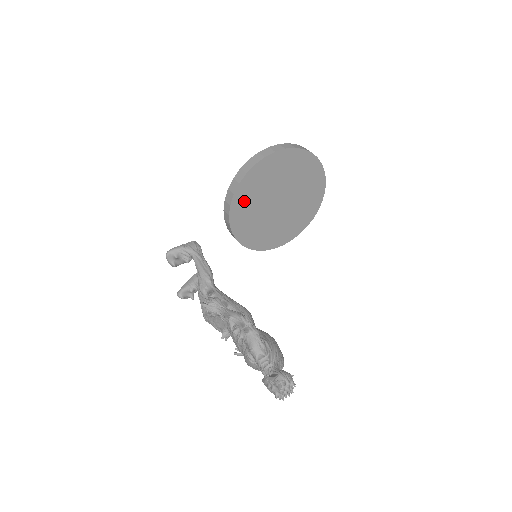
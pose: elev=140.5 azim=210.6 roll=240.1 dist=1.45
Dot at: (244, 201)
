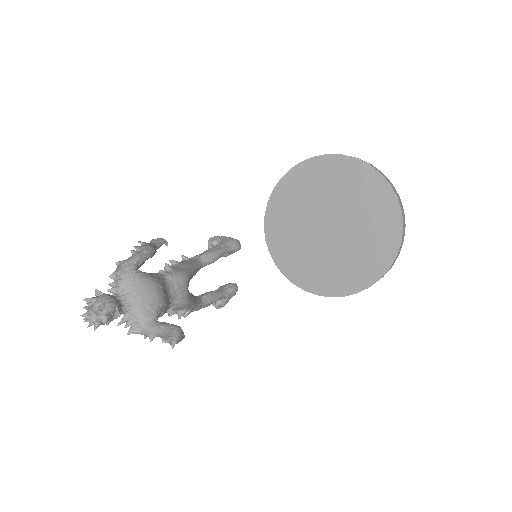
Dot at: (284, 204)
